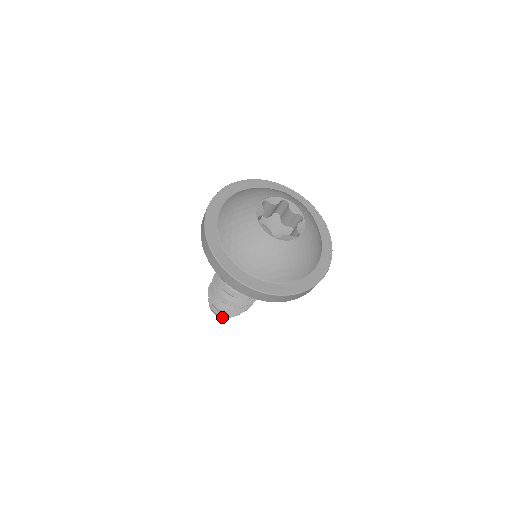
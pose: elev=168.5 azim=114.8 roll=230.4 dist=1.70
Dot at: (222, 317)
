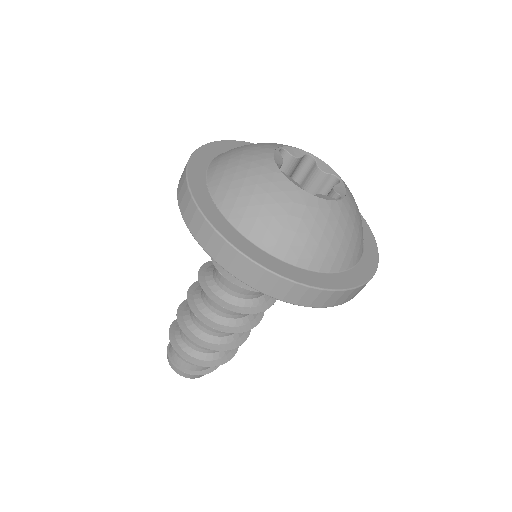
Dot at: occluded
